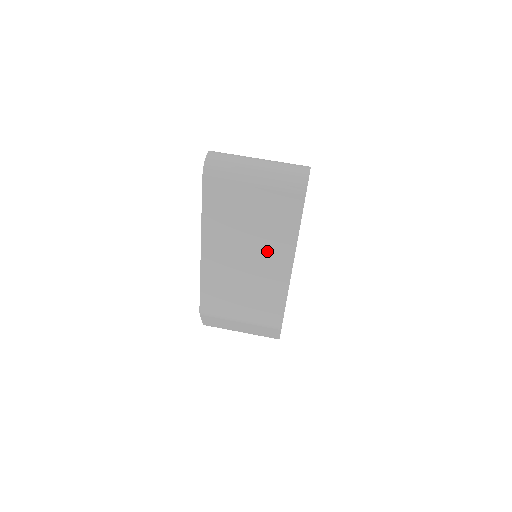
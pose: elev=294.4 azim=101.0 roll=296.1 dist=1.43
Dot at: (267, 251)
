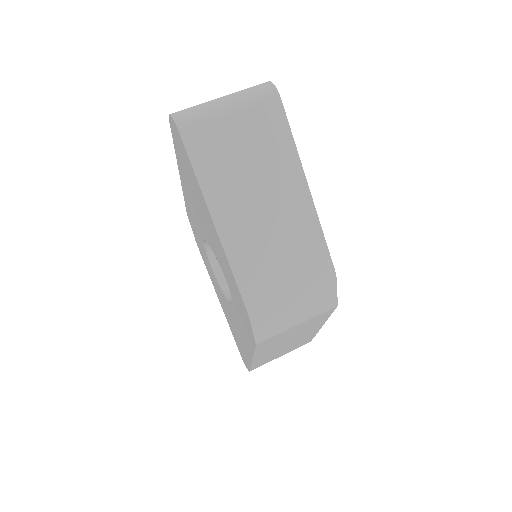
Dot at: (277, 183)
